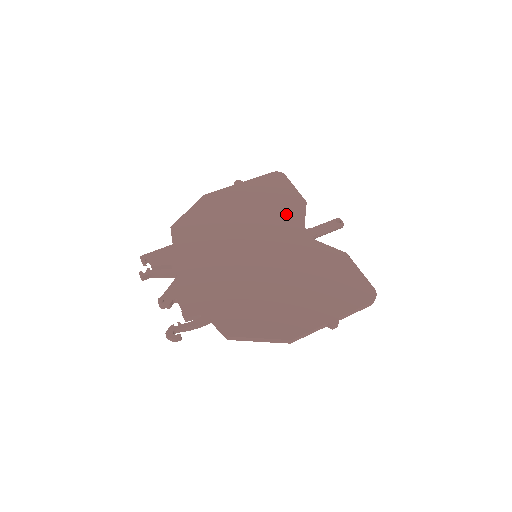
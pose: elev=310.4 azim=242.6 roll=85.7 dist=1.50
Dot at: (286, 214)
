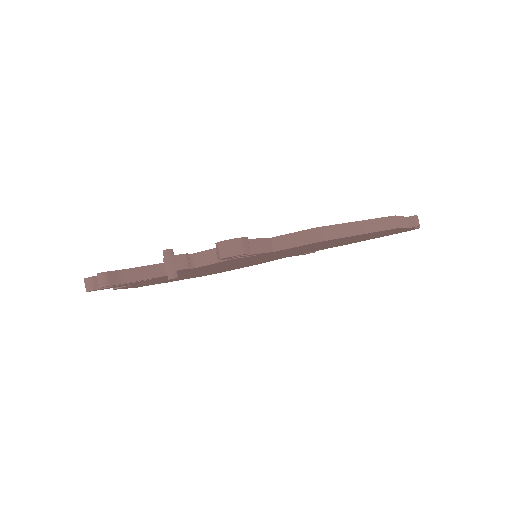
Dot at: occluded
